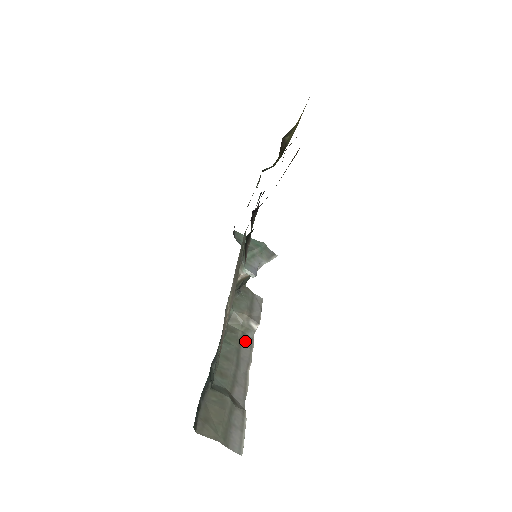
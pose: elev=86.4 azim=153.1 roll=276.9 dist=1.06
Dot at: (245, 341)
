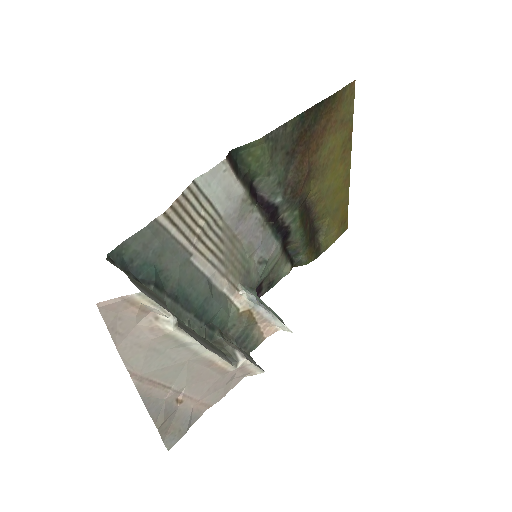
Dot at: (220, 352)
